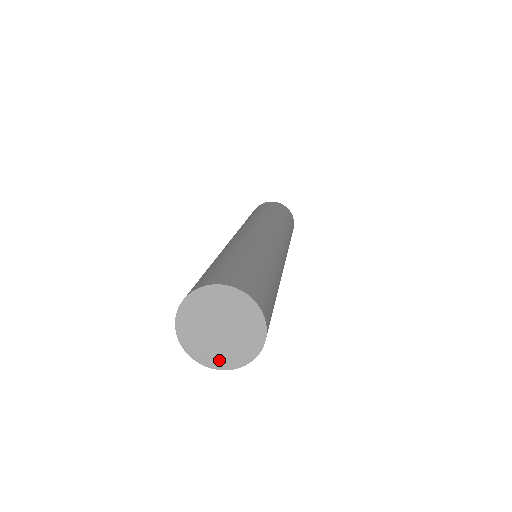
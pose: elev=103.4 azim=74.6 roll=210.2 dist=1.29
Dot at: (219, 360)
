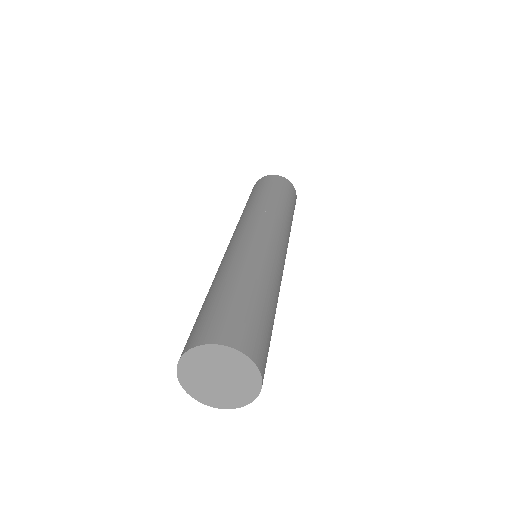
Dot at: (210, 399)
